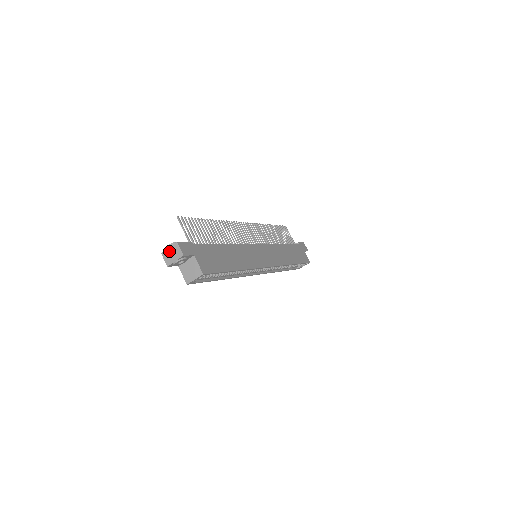
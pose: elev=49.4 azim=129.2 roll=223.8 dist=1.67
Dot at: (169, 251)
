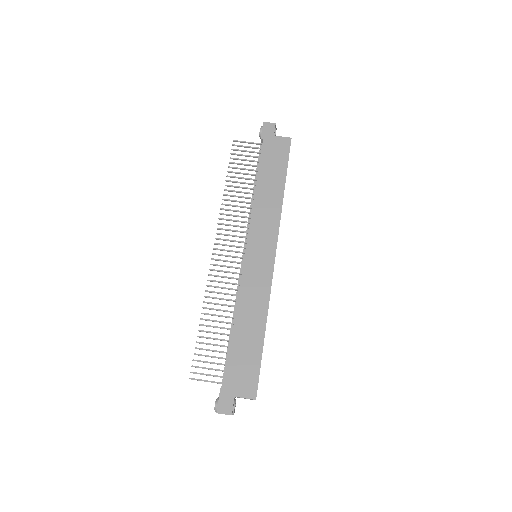
Dot at: occluded
